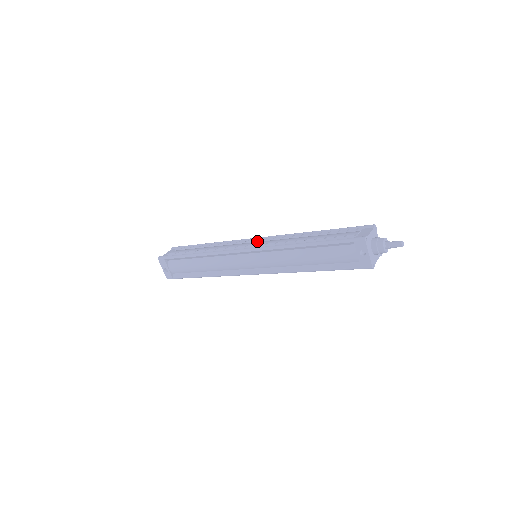
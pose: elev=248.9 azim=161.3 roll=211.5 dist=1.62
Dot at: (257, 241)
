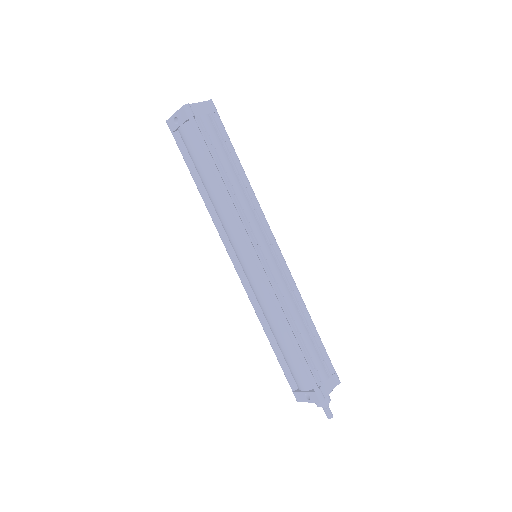
Dot at: (274, 254)
